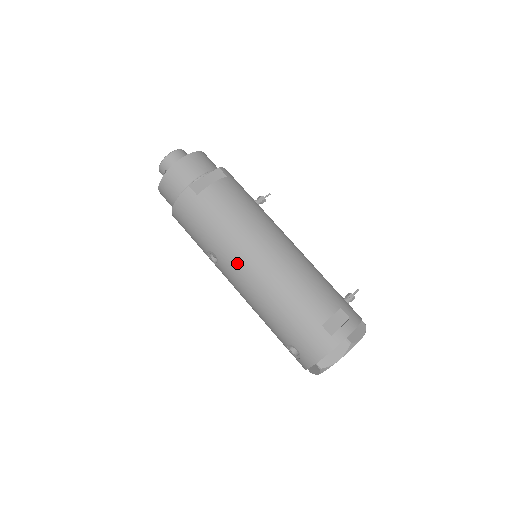
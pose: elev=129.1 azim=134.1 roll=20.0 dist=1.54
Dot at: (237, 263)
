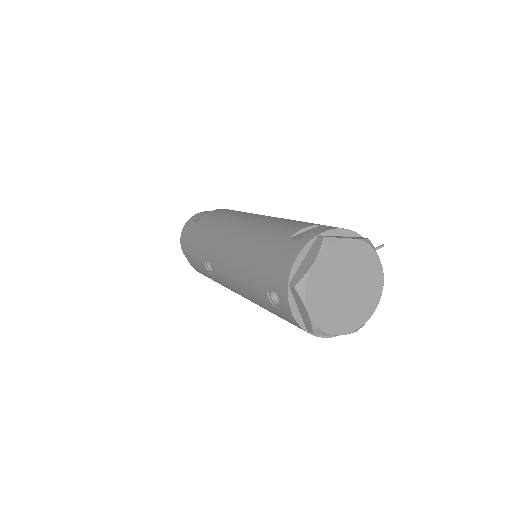
Dot at: (218, 245)
